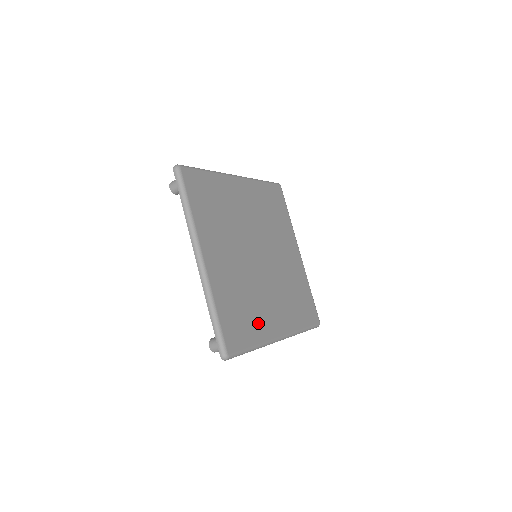
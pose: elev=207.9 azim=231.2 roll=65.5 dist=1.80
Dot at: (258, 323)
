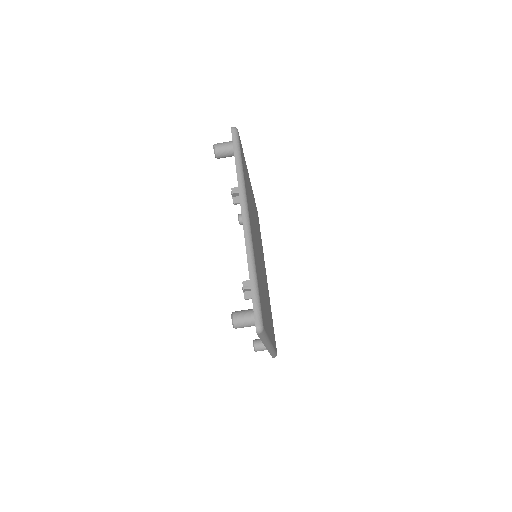
Dot at: (266, 316)
